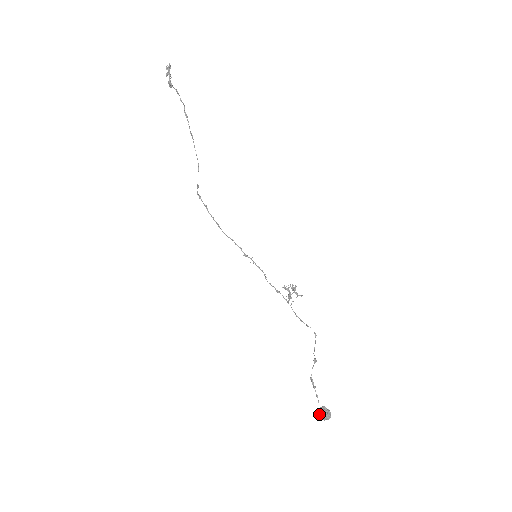
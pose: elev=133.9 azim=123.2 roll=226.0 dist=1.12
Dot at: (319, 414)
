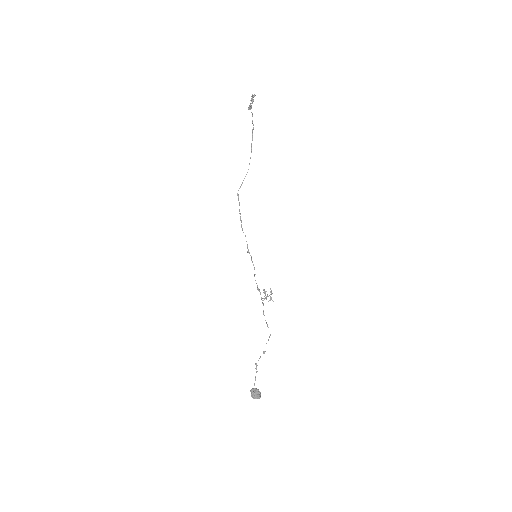
Dot at: (252, 392)
